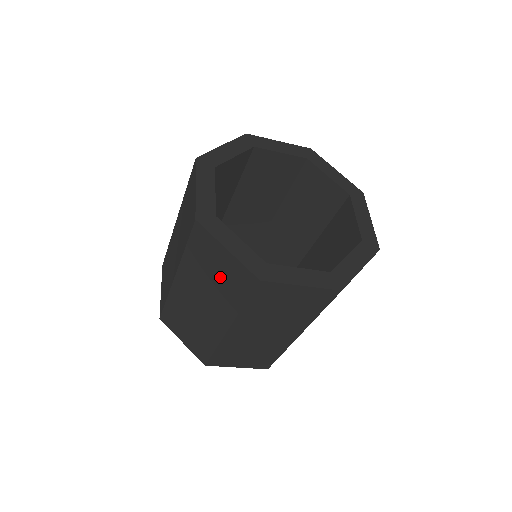
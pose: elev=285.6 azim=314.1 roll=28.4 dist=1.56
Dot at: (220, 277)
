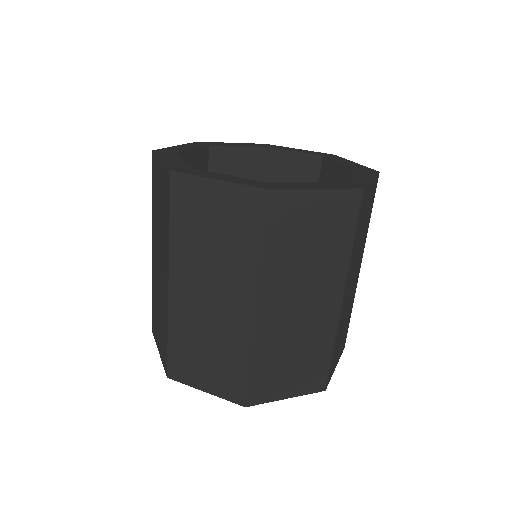
Dot at: (161, 205)
